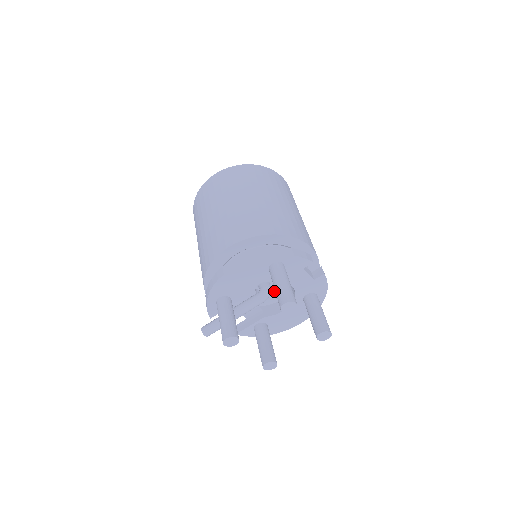
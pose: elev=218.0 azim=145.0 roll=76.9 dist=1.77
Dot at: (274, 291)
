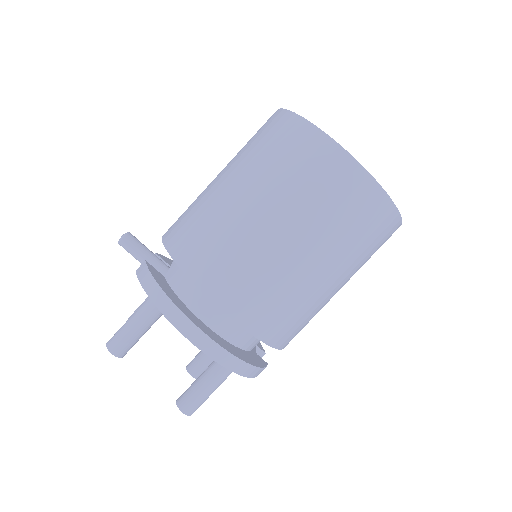
Dot at: occluded
